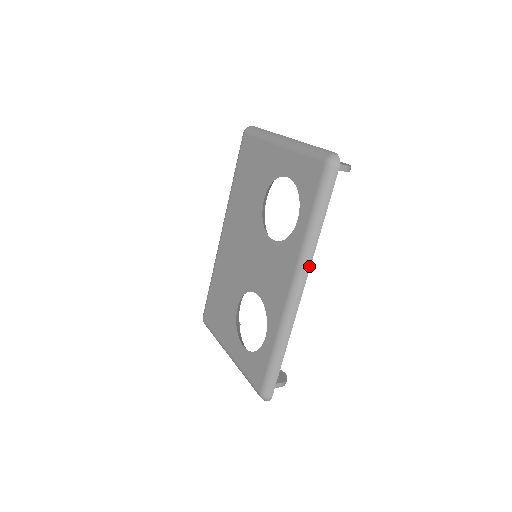
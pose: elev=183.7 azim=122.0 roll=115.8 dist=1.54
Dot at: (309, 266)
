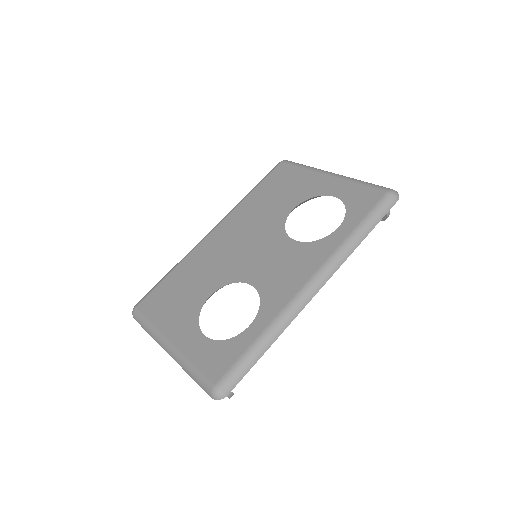
Dot at: (337, 268)
